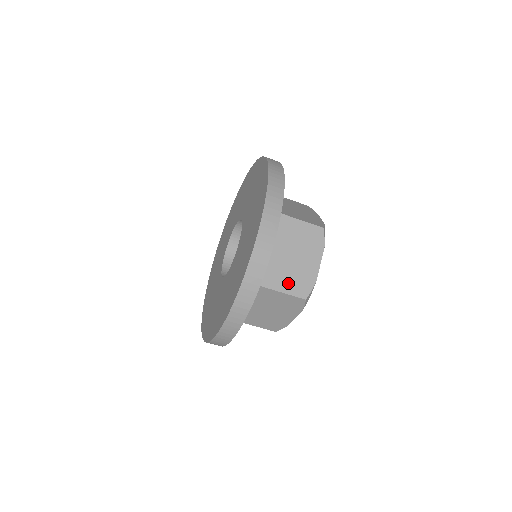
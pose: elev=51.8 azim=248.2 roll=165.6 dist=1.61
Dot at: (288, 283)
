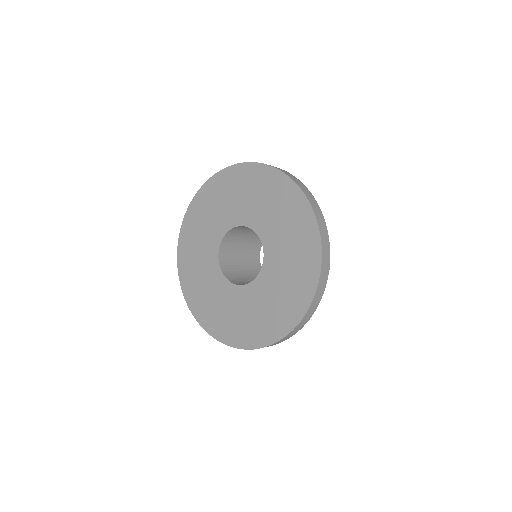
Dot at: occluded
